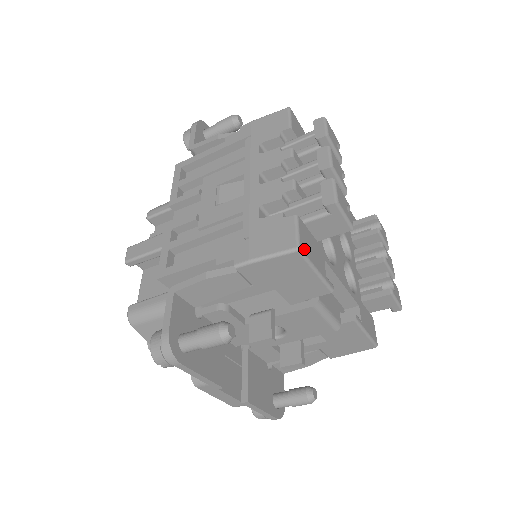
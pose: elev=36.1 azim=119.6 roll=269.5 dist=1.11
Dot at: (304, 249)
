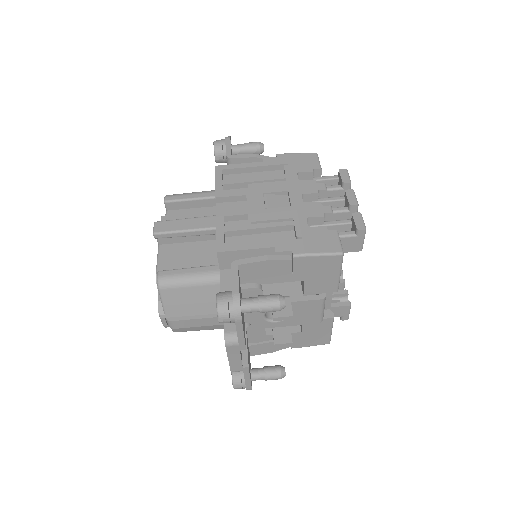
Dot at: occluded
